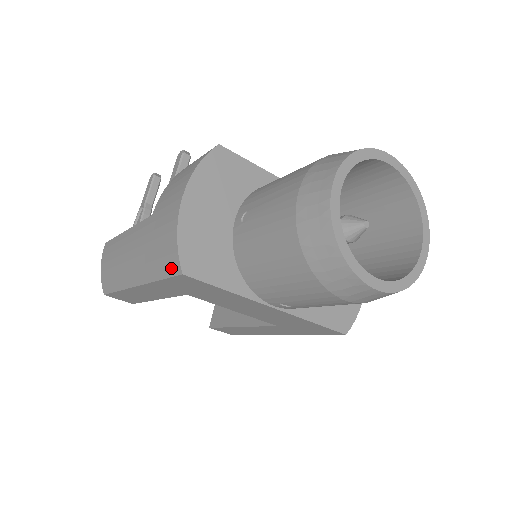
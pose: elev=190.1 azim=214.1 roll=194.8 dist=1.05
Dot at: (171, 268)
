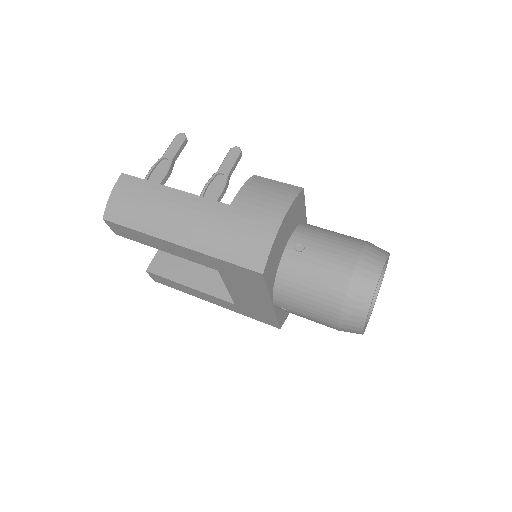
Dot at: (250, 263)
